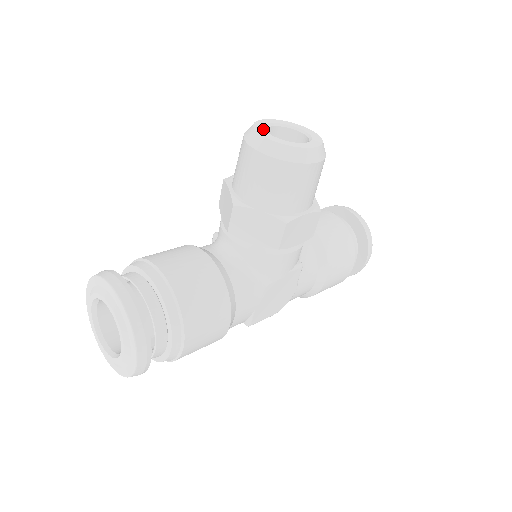
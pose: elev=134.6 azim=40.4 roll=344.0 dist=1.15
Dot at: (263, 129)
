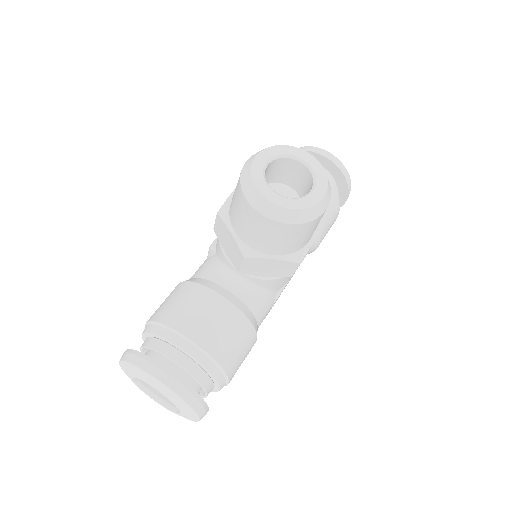
Dot at: (265, 184)
